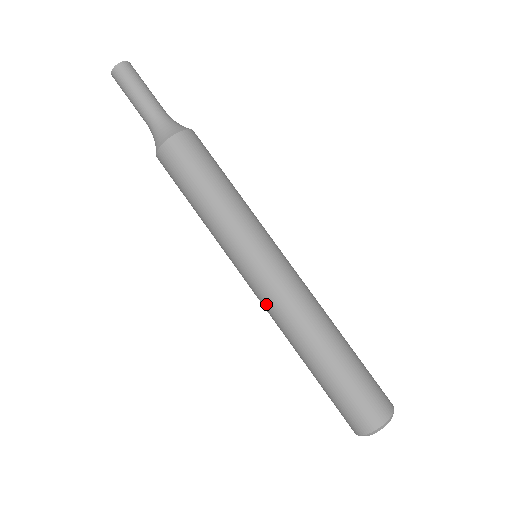
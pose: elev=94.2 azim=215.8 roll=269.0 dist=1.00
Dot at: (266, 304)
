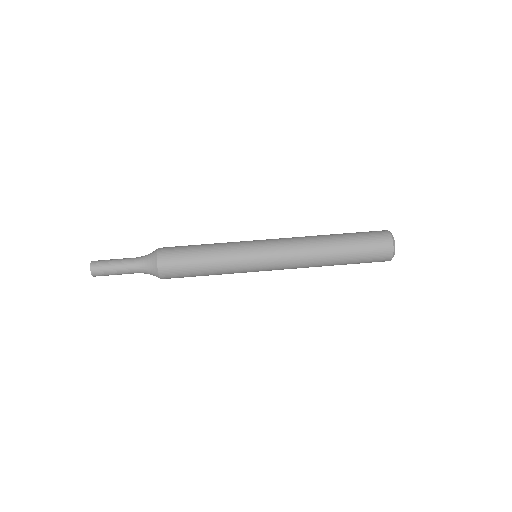
Dot at: (288, 262)
